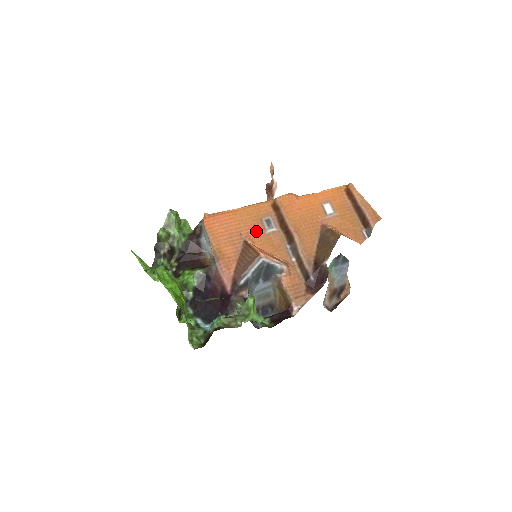
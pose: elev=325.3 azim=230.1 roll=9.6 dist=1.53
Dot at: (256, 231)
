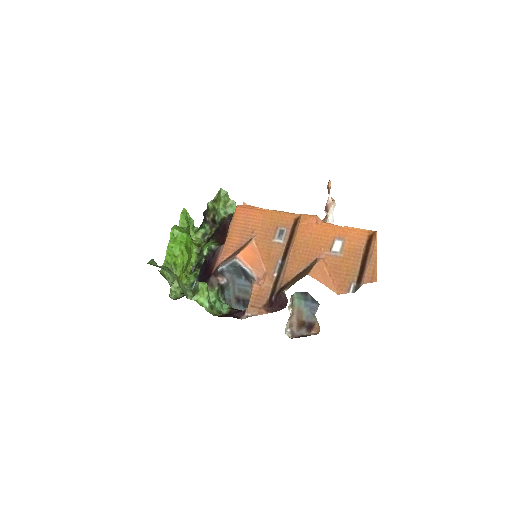
Dot at: (266, 235)
